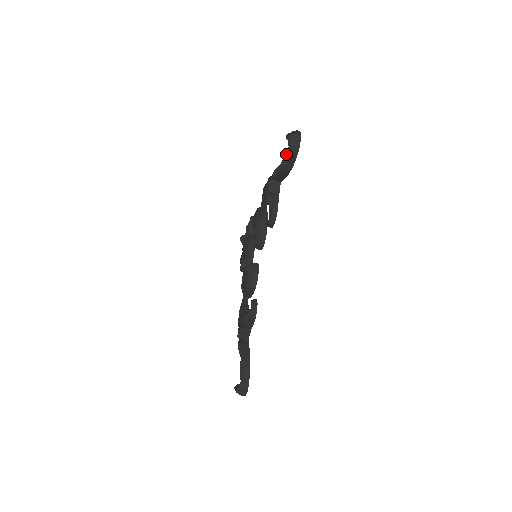
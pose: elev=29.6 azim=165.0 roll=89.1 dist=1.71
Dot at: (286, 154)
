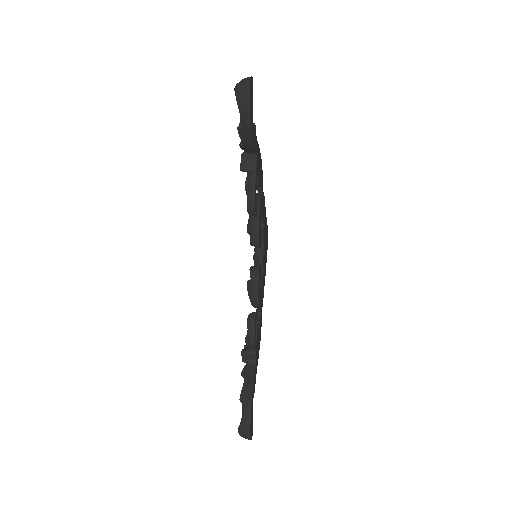
Dot at: occluded
